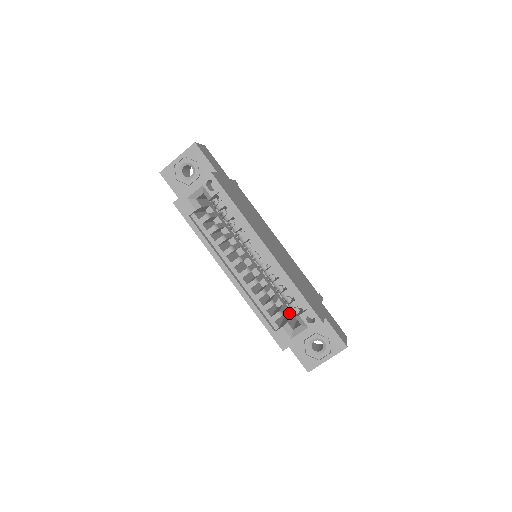
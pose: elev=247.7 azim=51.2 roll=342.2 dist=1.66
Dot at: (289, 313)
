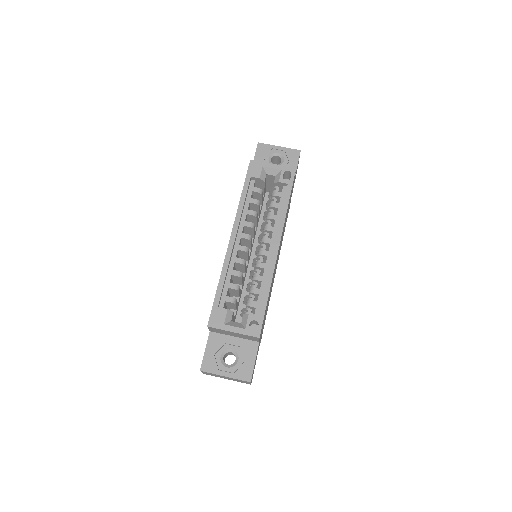
Dot at: (235, 315)
